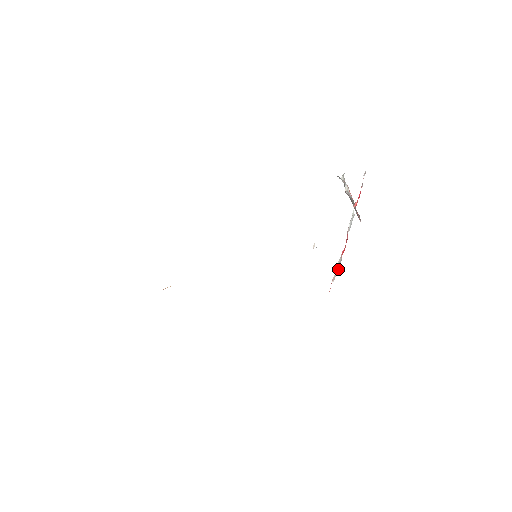
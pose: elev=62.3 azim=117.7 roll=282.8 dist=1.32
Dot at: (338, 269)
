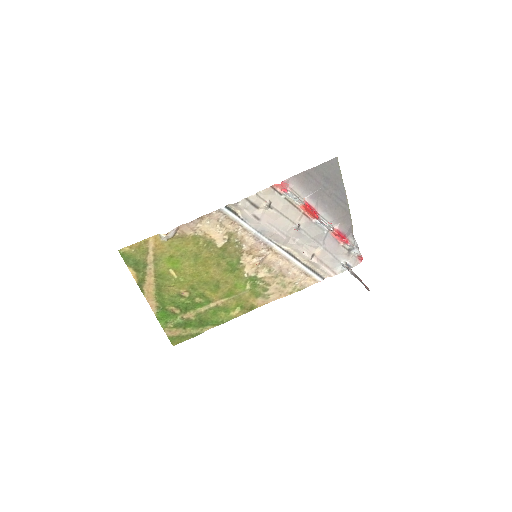
Dot at: (297, 197)
